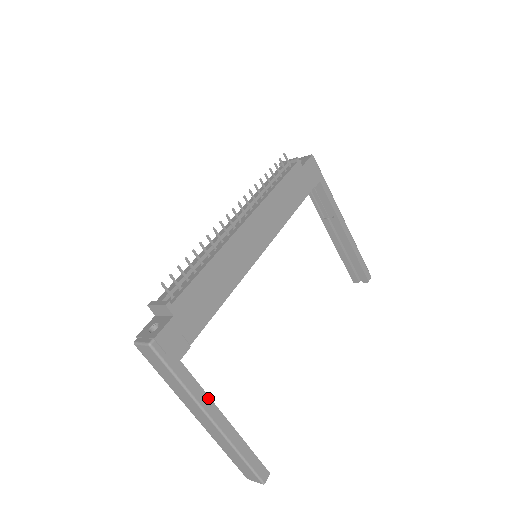
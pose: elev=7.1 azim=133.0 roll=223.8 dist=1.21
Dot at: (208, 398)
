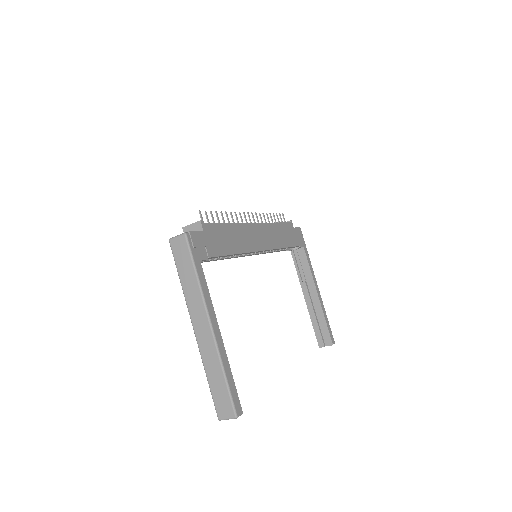
Dot at: (211, 304)
